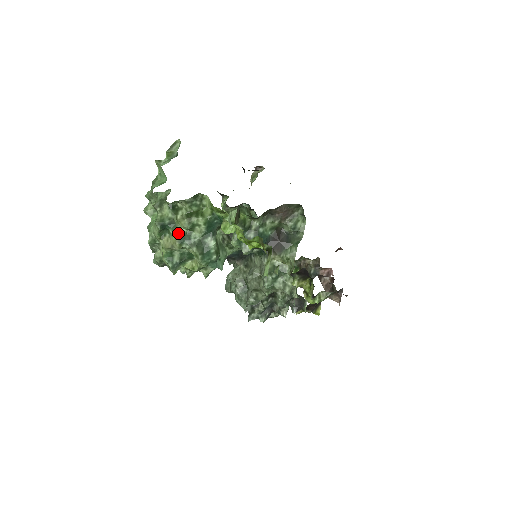
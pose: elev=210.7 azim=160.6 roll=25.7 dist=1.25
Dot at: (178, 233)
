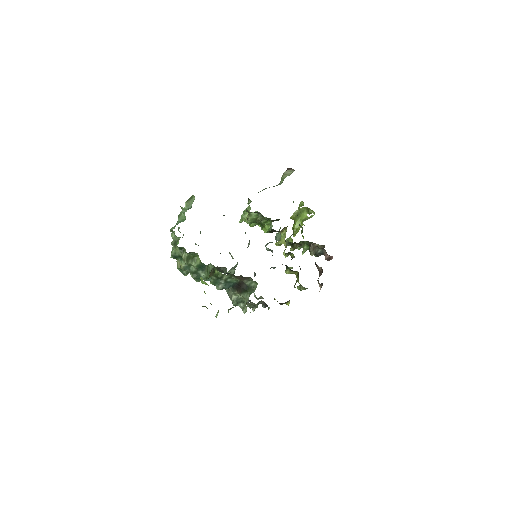
Dot at: (183, 264)
